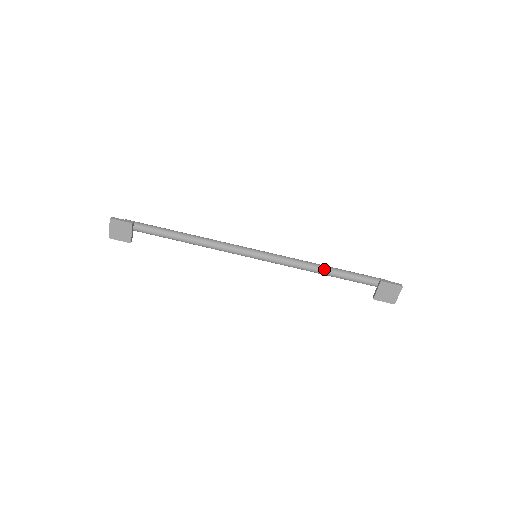
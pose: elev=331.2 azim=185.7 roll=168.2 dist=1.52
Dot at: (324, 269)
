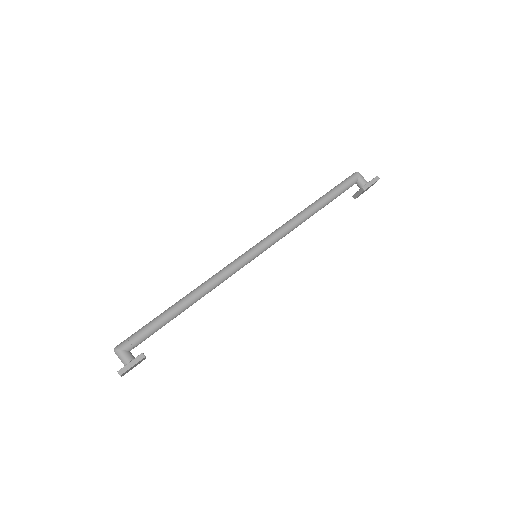
Dot at: (313, 213)
